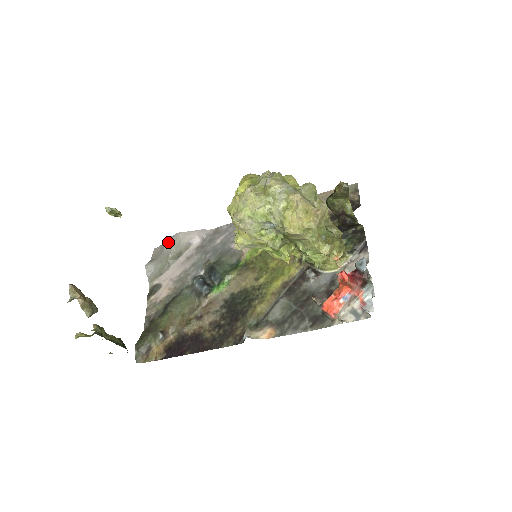
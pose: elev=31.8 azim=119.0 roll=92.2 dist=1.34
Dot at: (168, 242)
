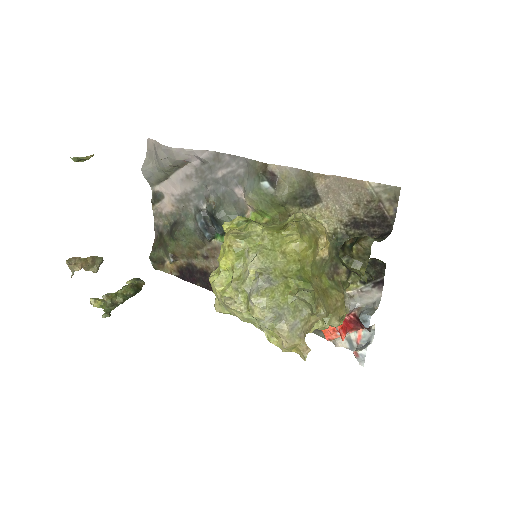
Dot at: (161, 152)
